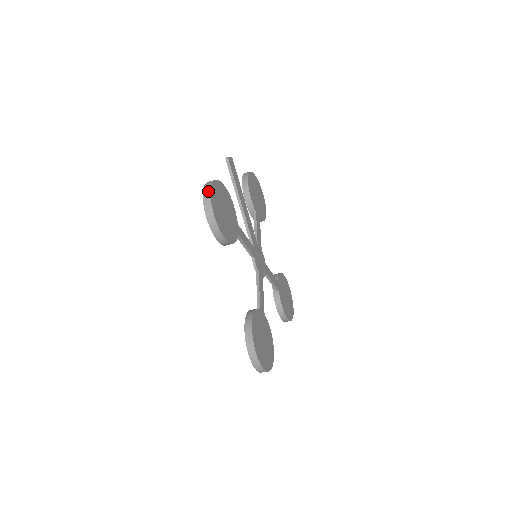
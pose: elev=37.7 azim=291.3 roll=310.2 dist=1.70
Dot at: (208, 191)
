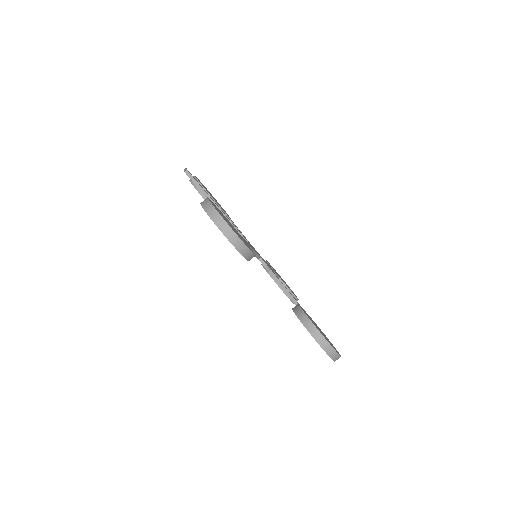
Dot at: (215, 213)
